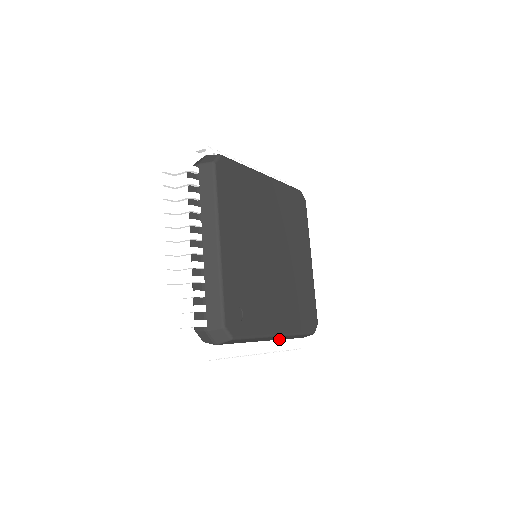
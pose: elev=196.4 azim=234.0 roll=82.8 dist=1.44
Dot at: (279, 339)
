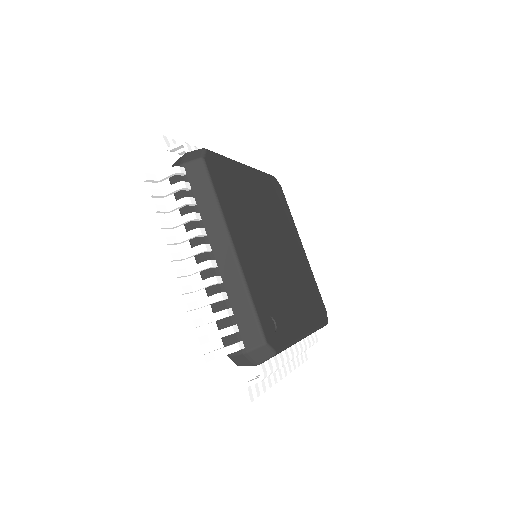
Dot at: (301, 340)
